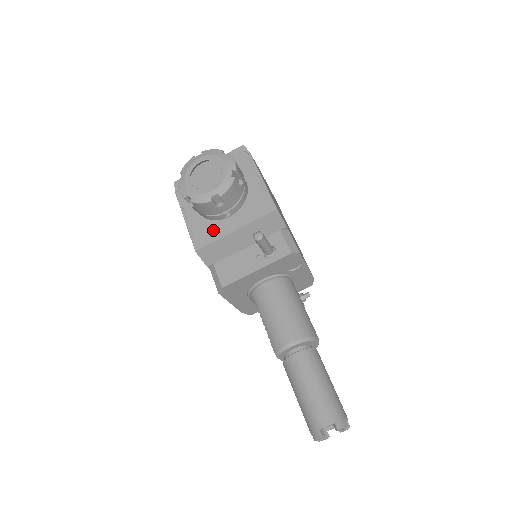
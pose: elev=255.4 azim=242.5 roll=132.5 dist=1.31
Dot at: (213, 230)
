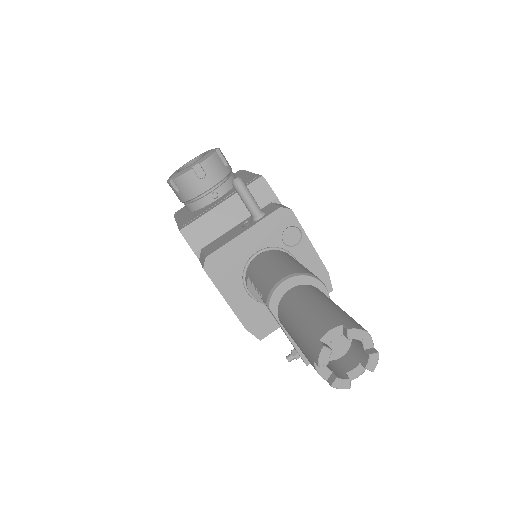
Dot at: (200, 213)
